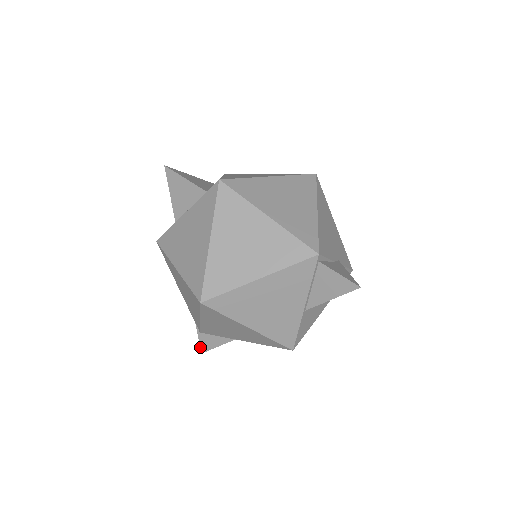
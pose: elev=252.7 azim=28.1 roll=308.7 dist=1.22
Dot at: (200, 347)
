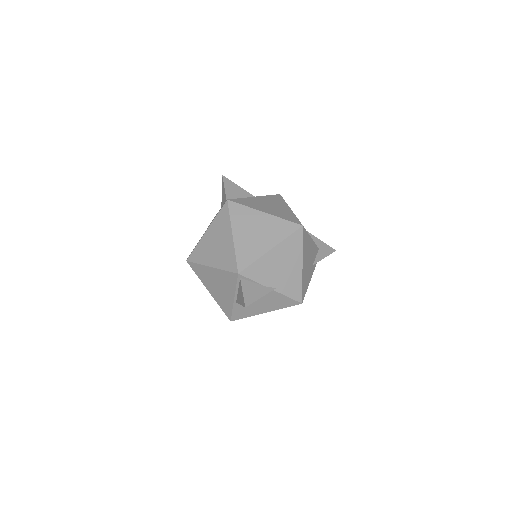
Dot at: occluded
